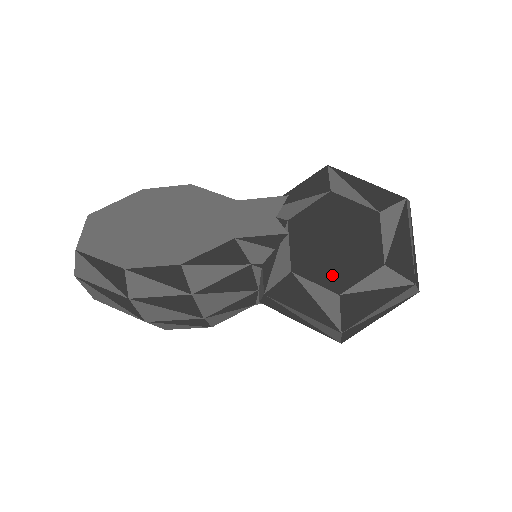
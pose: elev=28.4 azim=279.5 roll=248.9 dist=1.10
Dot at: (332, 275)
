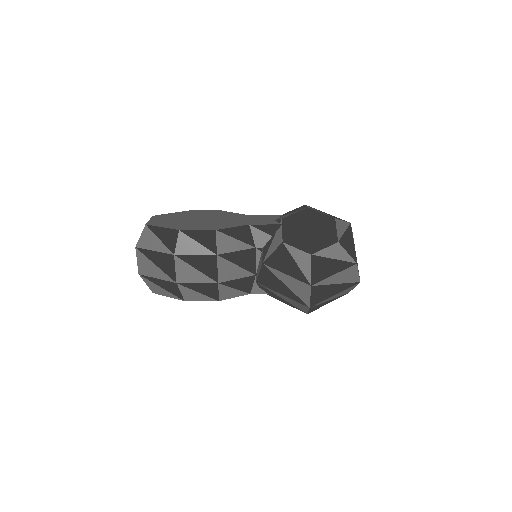
Dot at: (307, 244)
